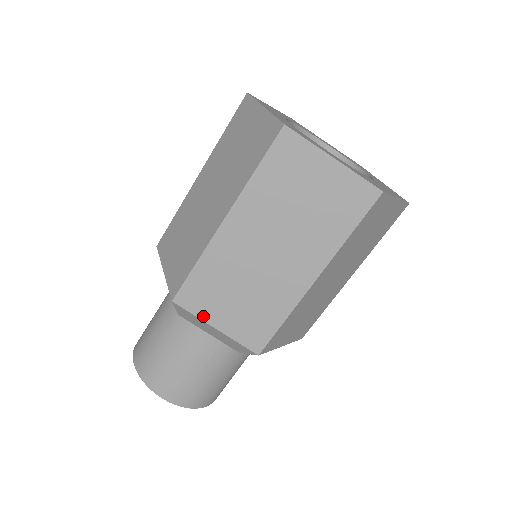
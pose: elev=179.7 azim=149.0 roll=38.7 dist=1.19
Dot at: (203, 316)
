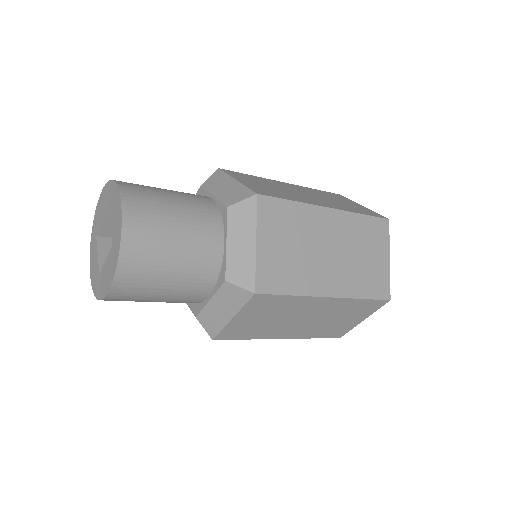
Dot at: (260, 227)
